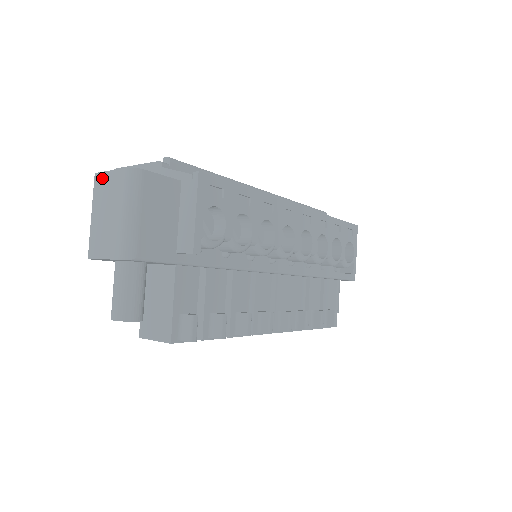
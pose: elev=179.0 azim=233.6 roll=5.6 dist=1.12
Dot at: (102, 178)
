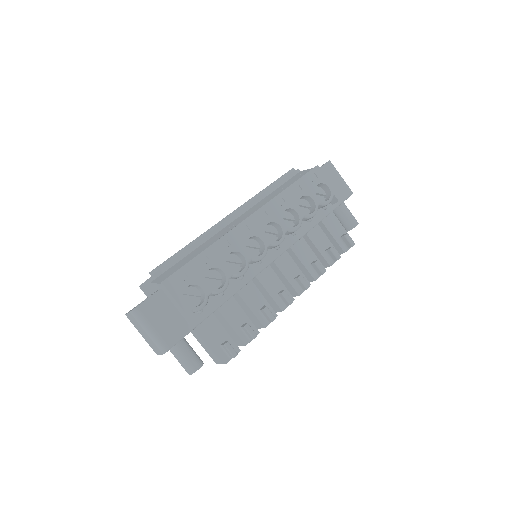
Dot at: (128, 317)
